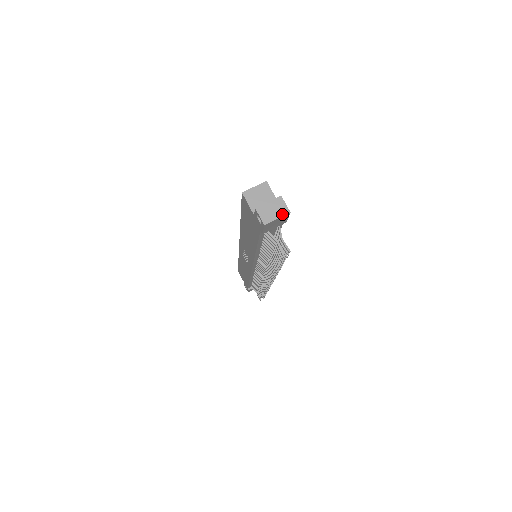
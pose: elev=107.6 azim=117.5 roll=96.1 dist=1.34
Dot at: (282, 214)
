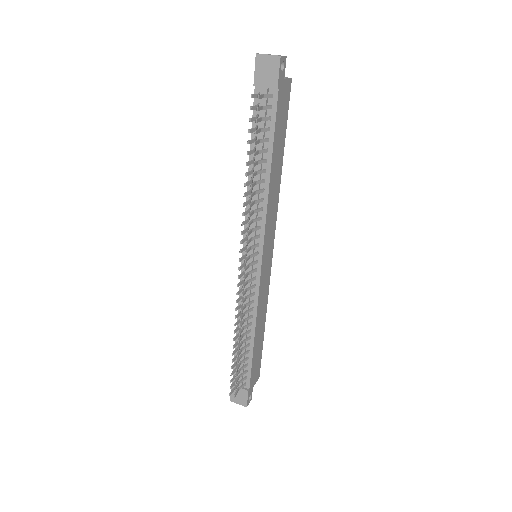
Dot at: (274, 55)
